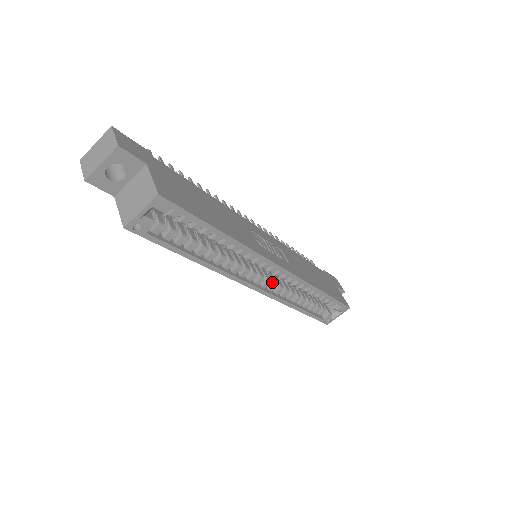
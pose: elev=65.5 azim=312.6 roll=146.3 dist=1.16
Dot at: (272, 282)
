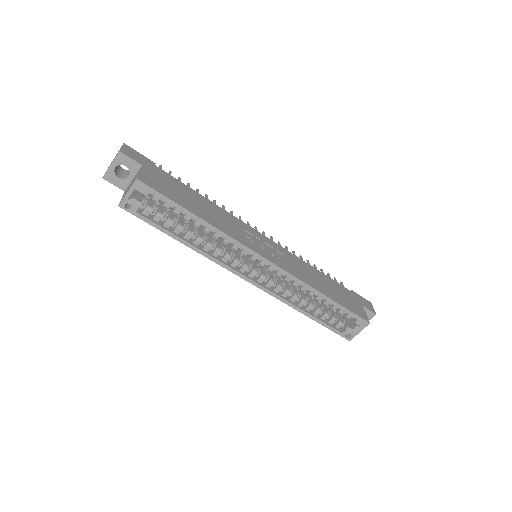
Dot at: (269, 279)
